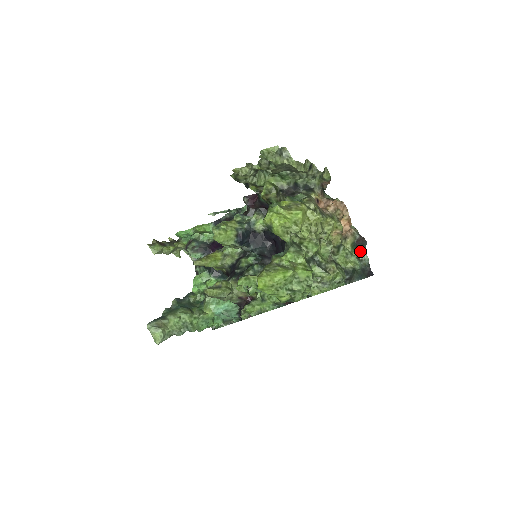
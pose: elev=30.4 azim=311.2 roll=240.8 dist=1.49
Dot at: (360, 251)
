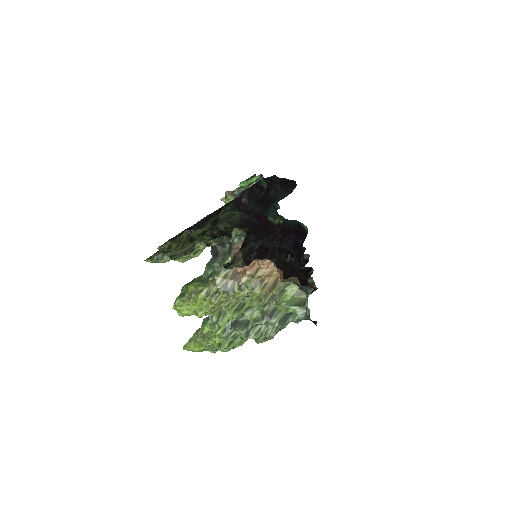
Dot at: occluded
